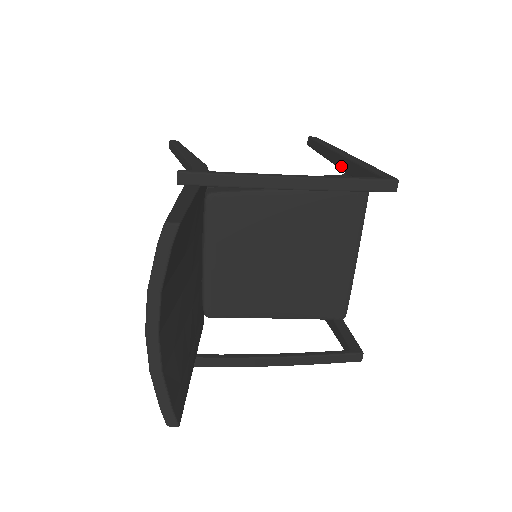
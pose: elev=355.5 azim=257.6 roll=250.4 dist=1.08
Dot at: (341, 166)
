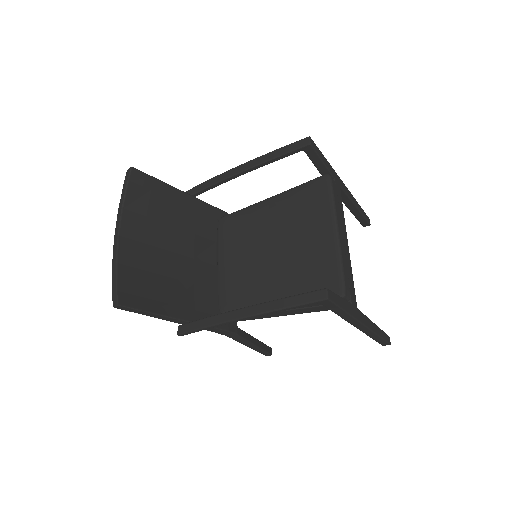
Dot at: occluded
